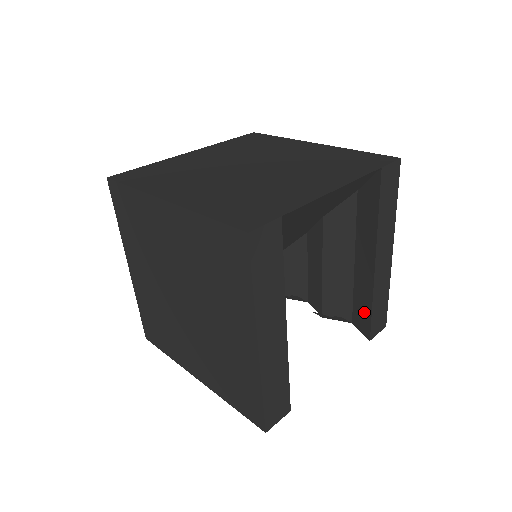
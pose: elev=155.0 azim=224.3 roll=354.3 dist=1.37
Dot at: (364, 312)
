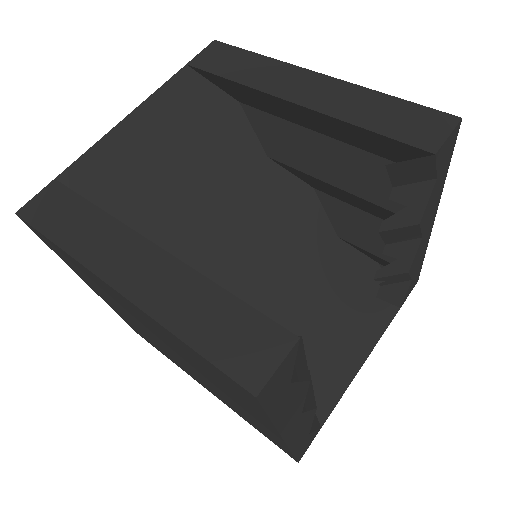
Dot at: (388, 147)
